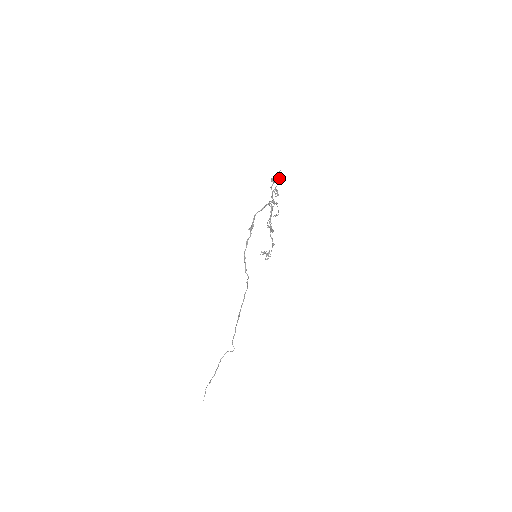
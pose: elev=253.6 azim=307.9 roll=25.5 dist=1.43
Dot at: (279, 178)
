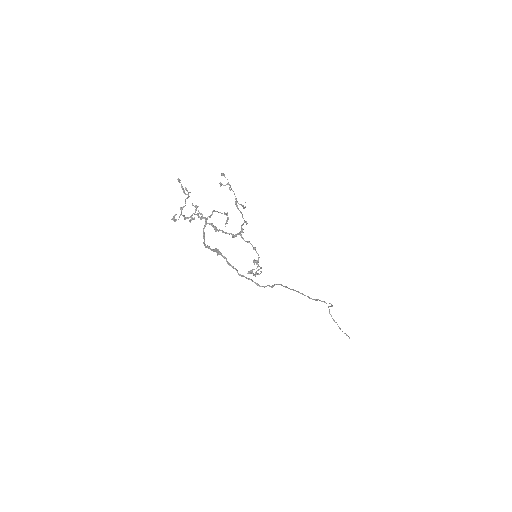
Dot at: occluded
